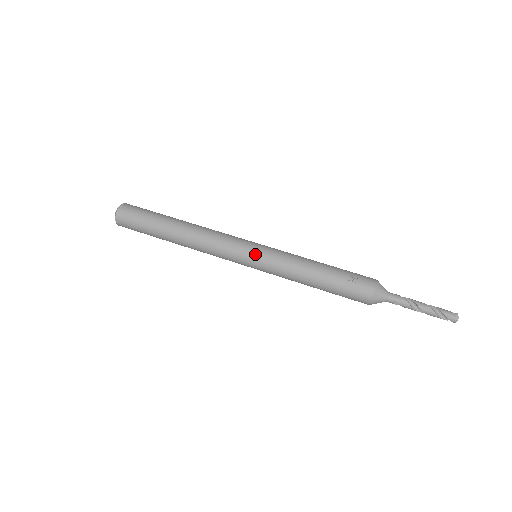
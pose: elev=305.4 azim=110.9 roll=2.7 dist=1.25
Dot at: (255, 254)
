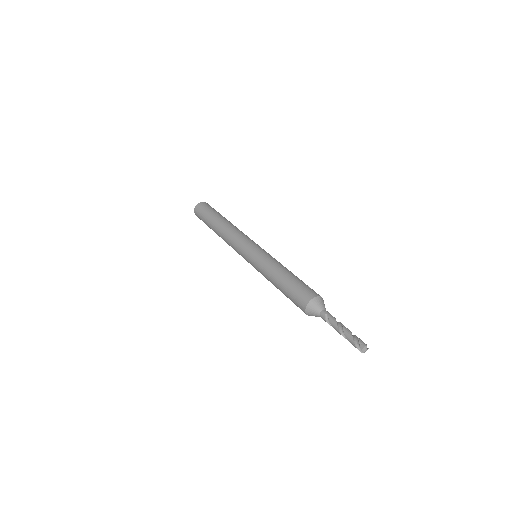
Dot at: (260, 247)
